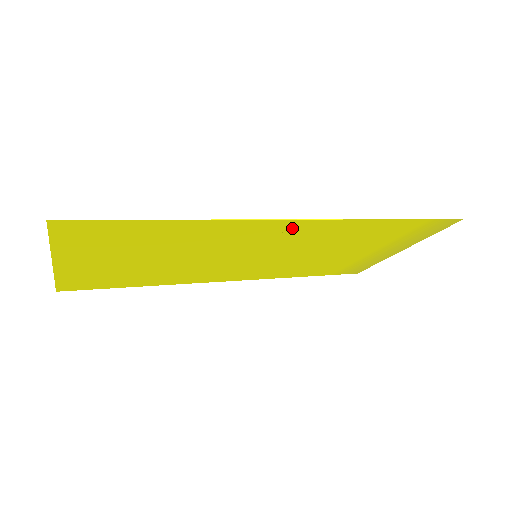
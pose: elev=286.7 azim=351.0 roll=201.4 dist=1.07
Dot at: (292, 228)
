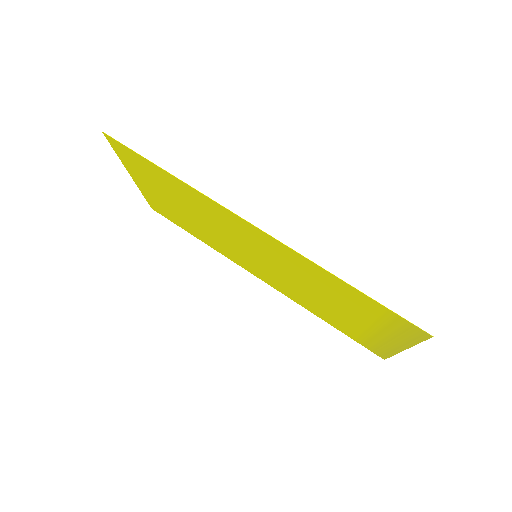
Dot at: (256, 234)
